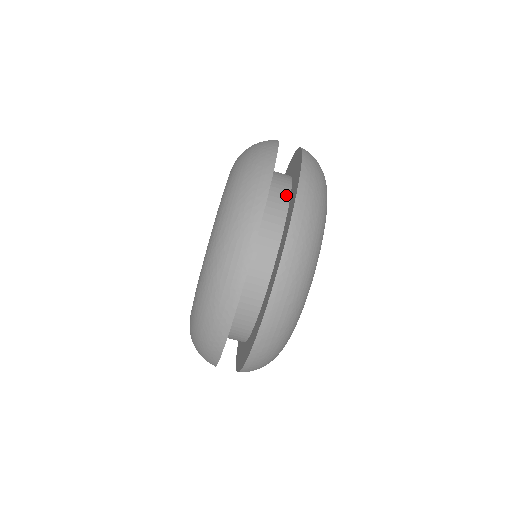
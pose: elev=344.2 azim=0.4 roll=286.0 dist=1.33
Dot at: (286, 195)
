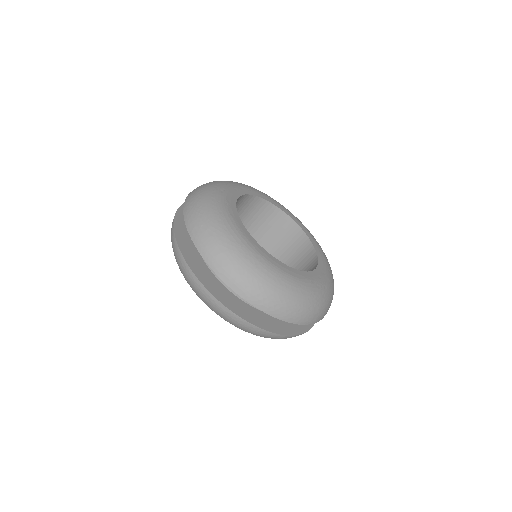
Dot at: occluded
